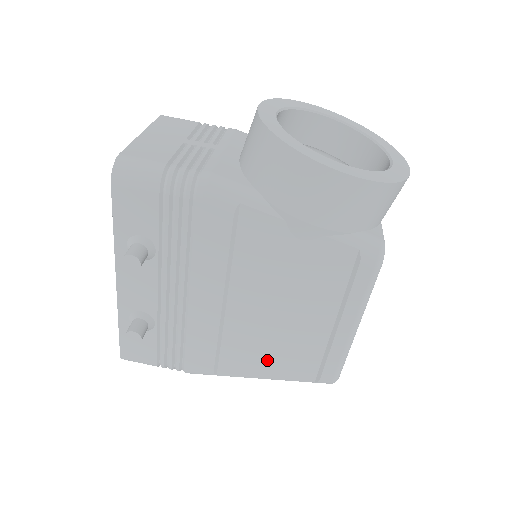
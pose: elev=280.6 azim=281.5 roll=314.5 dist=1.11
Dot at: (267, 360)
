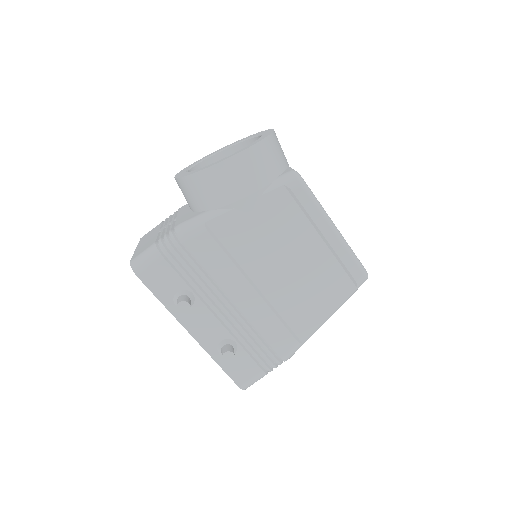
Dot at: (316, 301)
